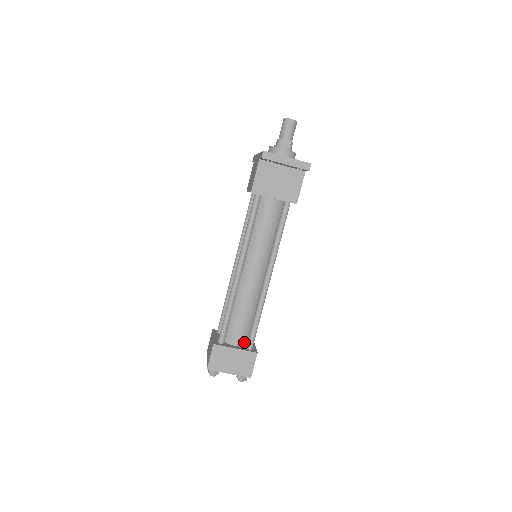
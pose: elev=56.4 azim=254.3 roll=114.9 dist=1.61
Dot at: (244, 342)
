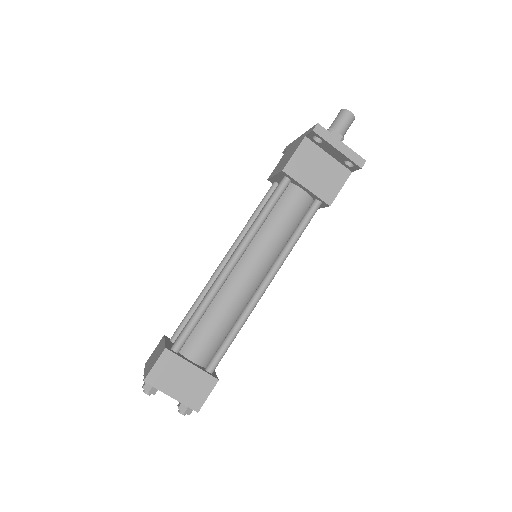
Dot at: (205, 361)
